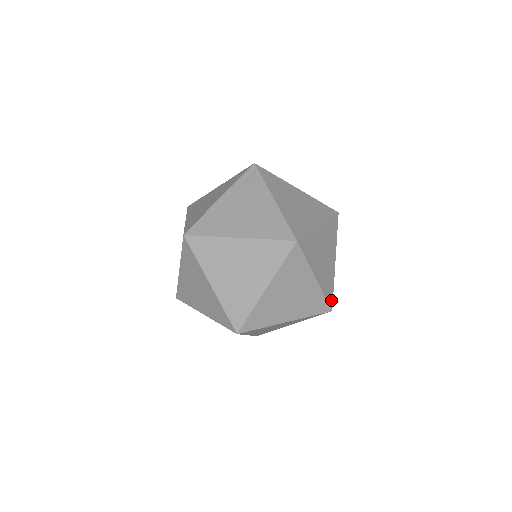
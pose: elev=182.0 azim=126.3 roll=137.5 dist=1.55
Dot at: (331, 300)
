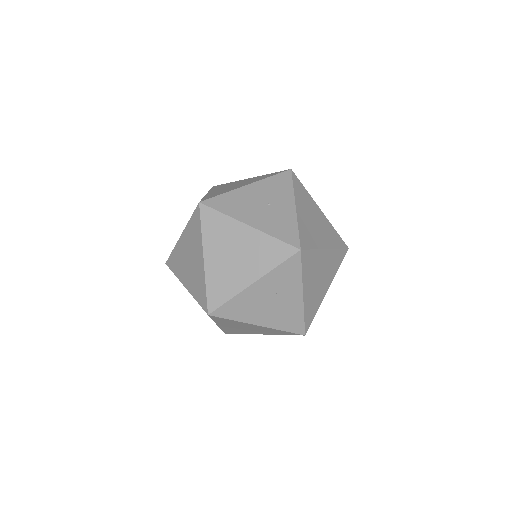
Dot at: (301, 328)
